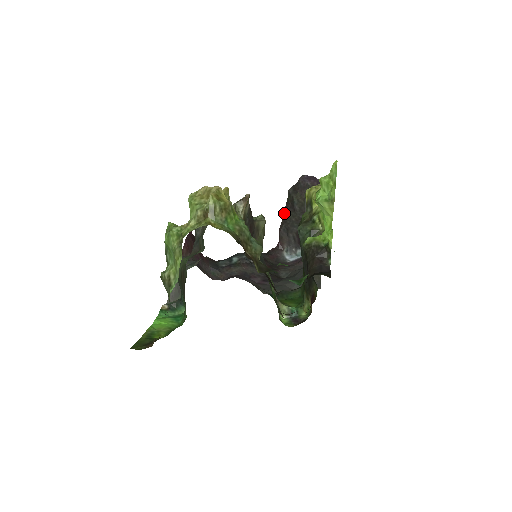
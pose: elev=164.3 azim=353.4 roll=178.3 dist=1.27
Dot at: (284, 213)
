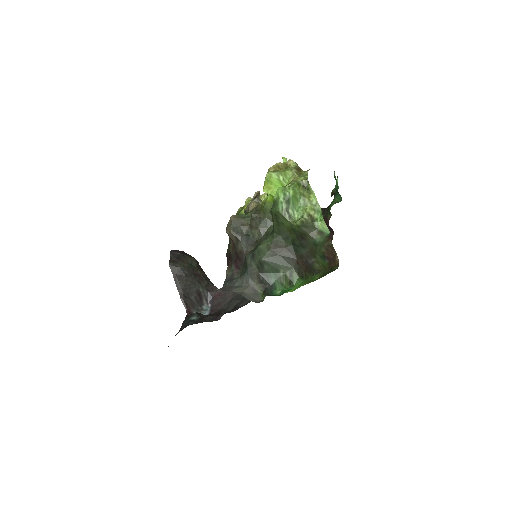
Dot at: (177, 284)
